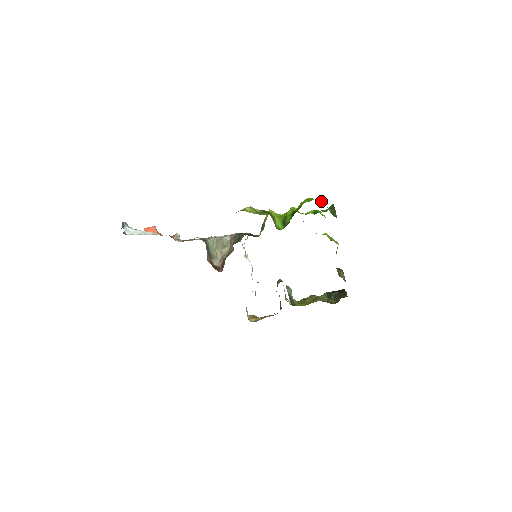
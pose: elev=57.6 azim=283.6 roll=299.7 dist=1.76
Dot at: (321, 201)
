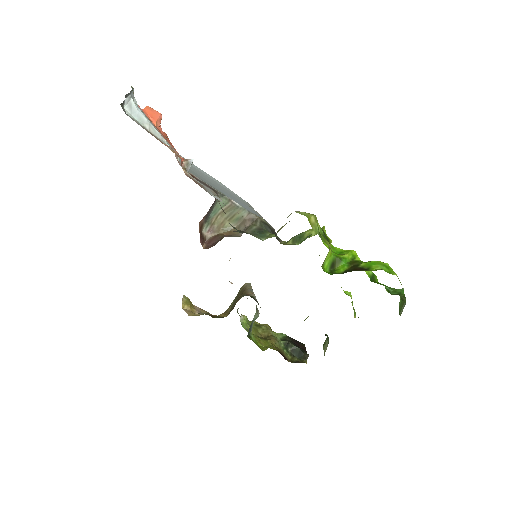
Dot at: (401, 284)
